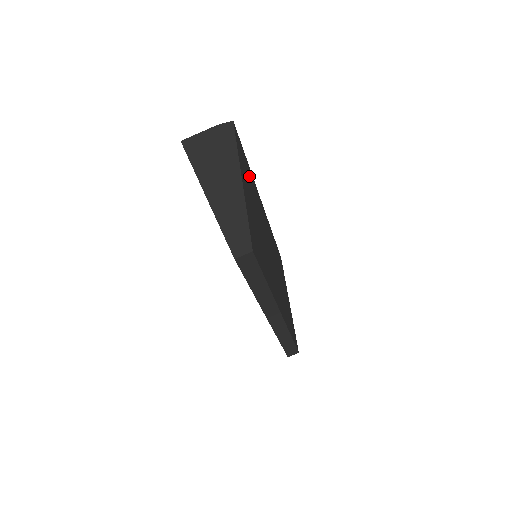
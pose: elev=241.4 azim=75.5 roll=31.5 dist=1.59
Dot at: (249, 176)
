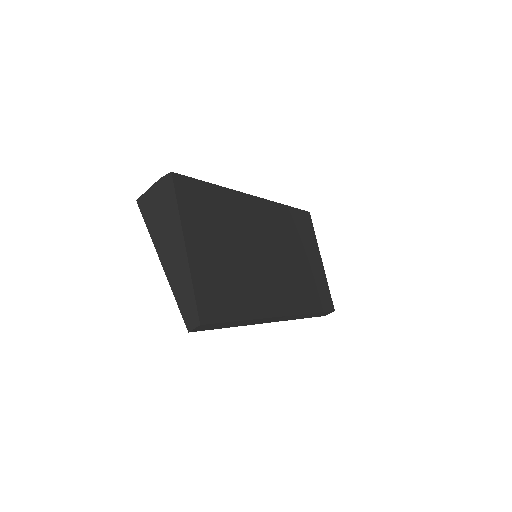
Dot at: (214, 204)
